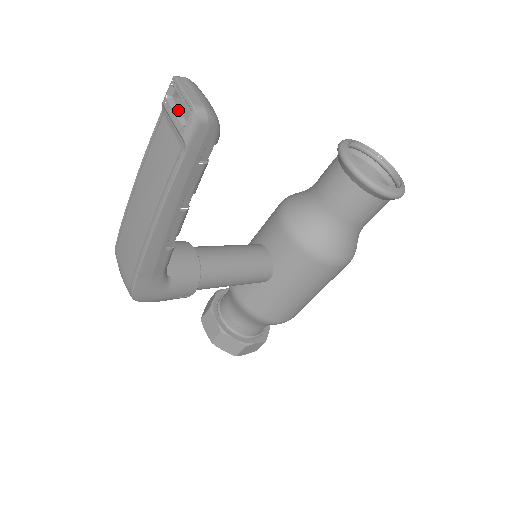
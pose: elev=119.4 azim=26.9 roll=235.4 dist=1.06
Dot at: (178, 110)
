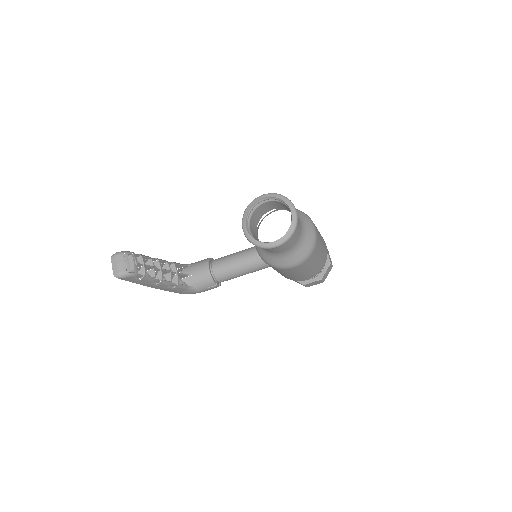
Dot at: occluded
